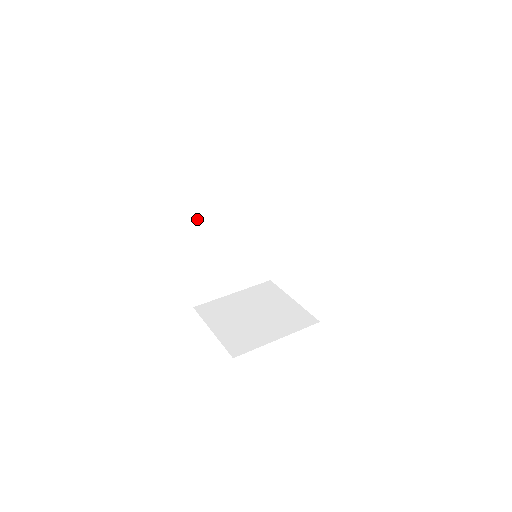
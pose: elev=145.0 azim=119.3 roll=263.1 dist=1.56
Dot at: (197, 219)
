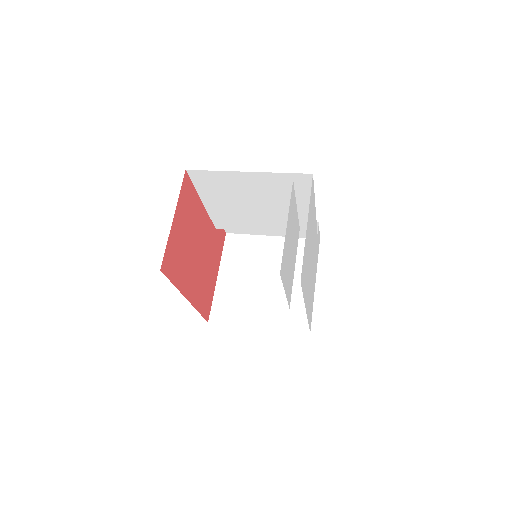
Dot at: (211, 188)
